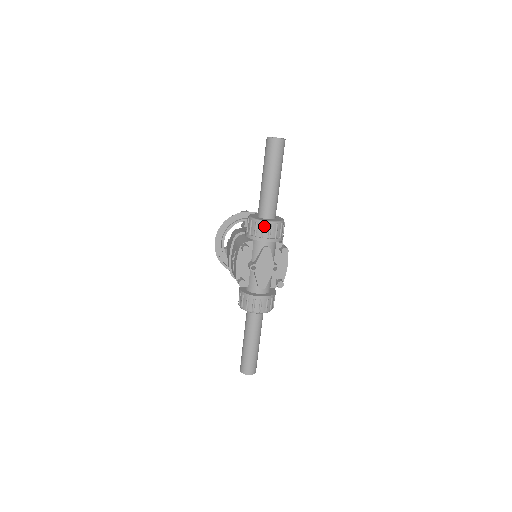
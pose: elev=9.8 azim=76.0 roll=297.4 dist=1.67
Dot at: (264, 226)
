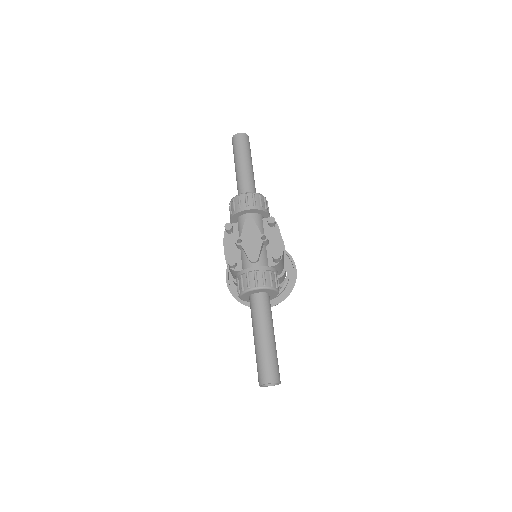
Dot at: (240, 198)
